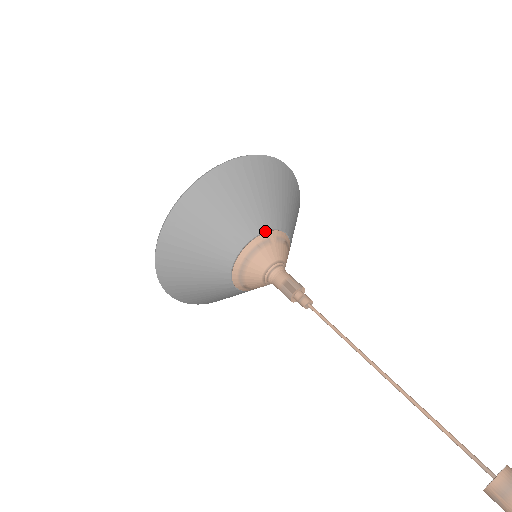
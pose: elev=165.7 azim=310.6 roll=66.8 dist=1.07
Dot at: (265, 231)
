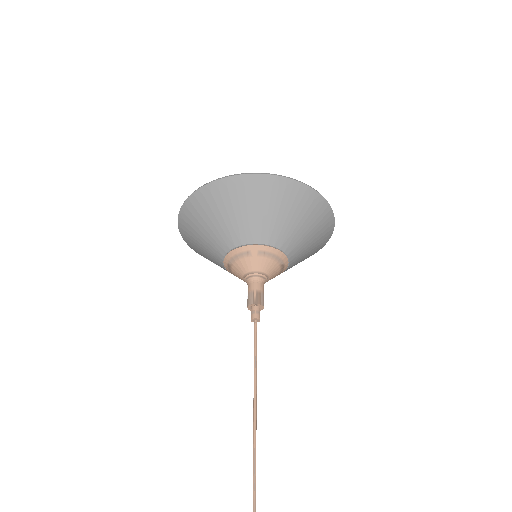
Dot at: (247, 244)
